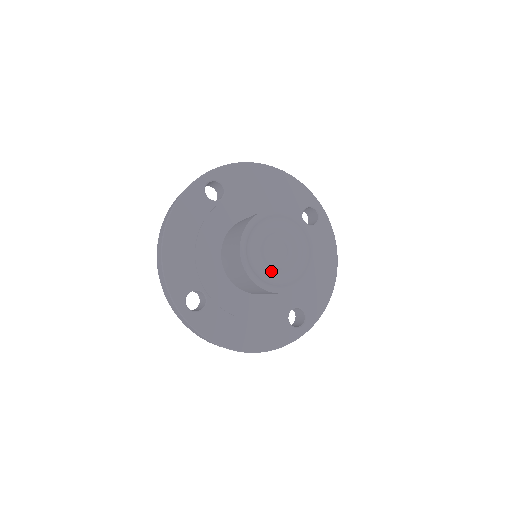
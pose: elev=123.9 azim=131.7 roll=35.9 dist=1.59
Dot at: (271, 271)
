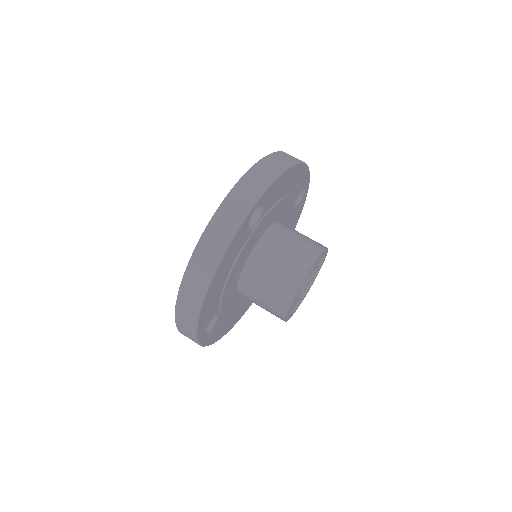
Dot at: occluded
